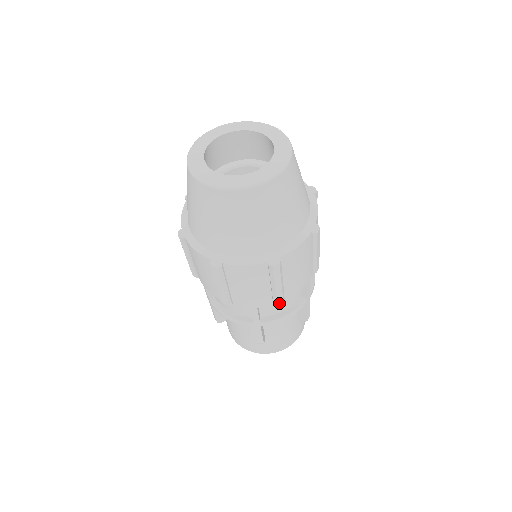
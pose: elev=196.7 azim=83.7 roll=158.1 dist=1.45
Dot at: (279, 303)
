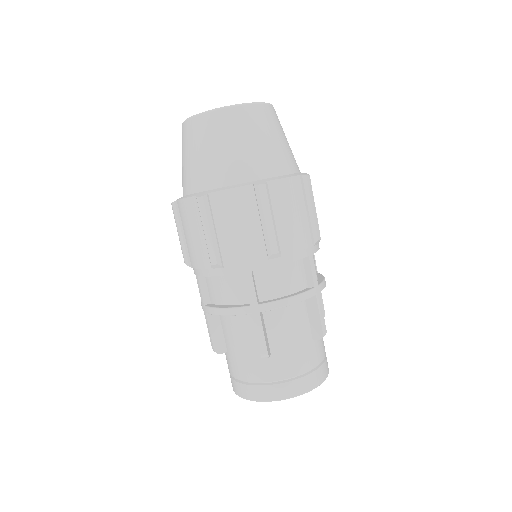
Dot at: (279, 278)
